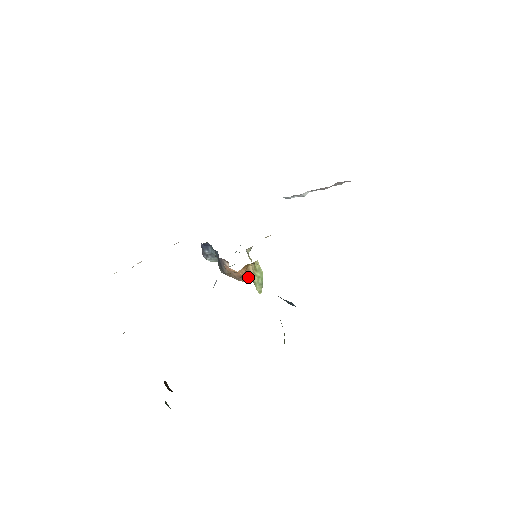
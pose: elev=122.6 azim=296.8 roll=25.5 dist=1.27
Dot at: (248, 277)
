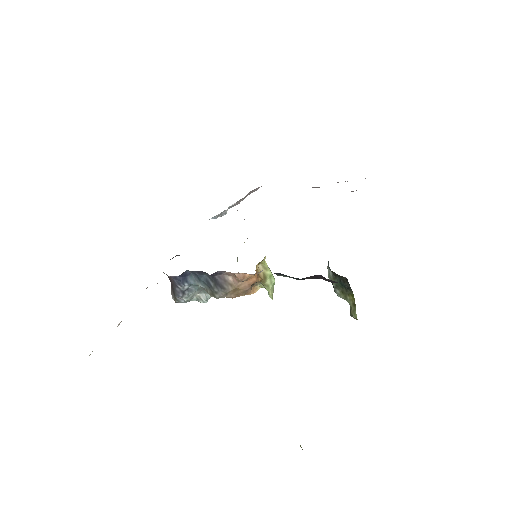
Dot at: (254, 285)
